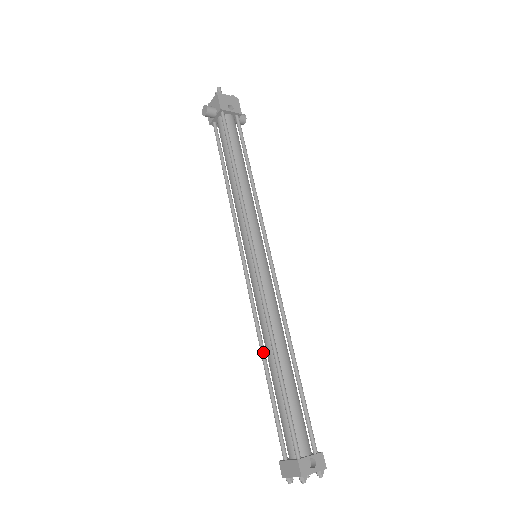
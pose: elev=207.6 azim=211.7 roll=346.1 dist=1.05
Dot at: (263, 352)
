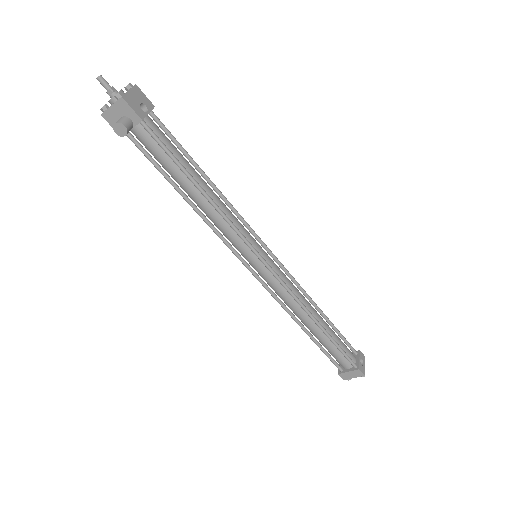
Dot at: (300, 323)
